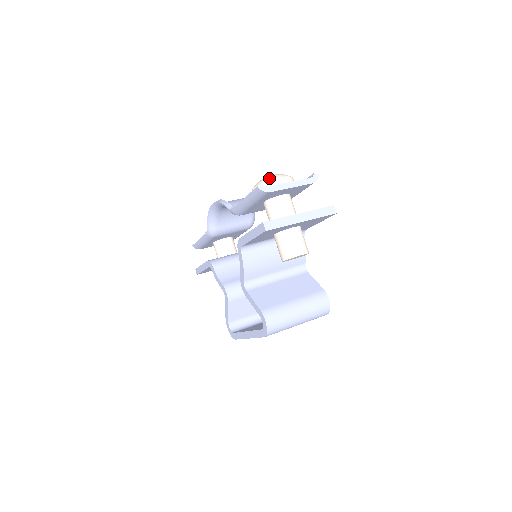
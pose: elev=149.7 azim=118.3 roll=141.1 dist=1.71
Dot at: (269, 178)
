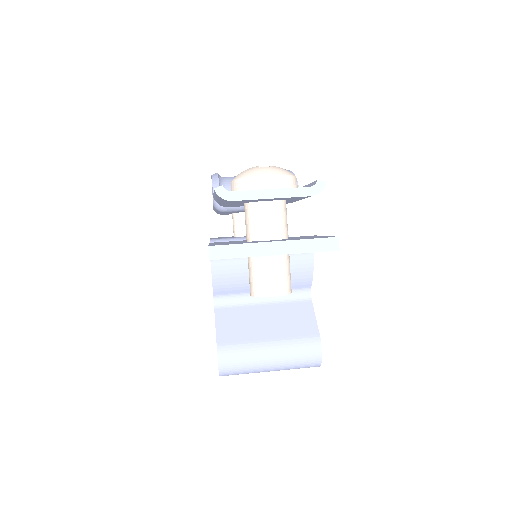
Dot at: (250, 172)
